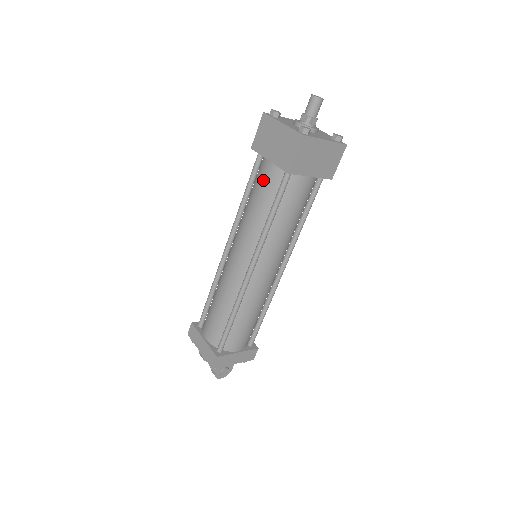
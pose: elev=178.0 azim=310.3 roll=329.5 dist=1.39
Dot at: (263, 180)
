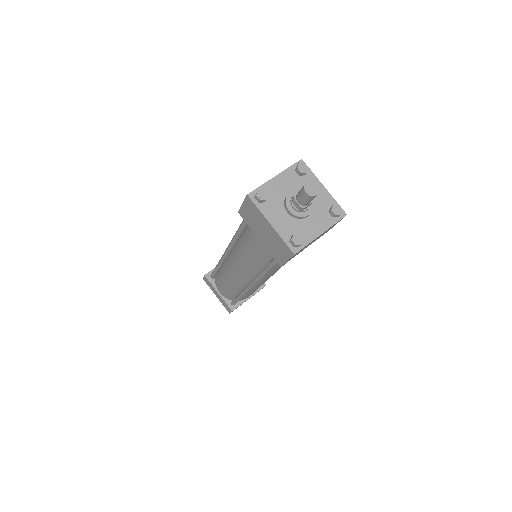
Dot at: (255, 246)
